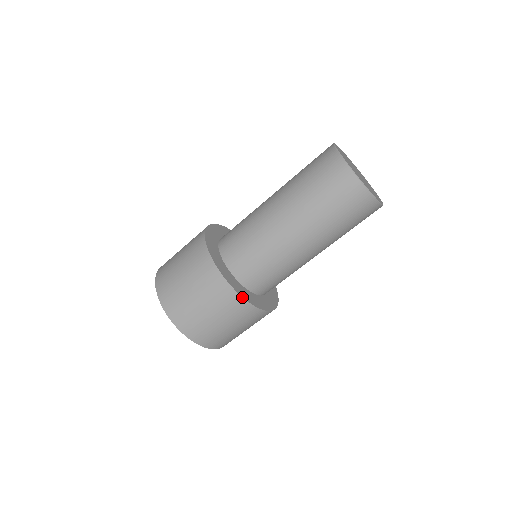
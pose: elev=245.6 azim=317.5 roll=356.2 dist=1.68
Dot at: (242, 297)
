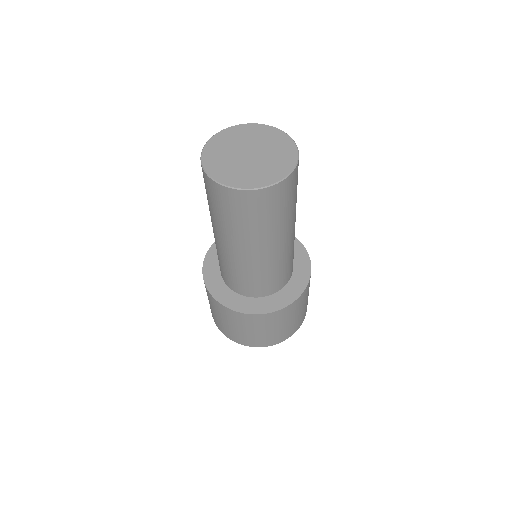
Dot at: (262, 314)
